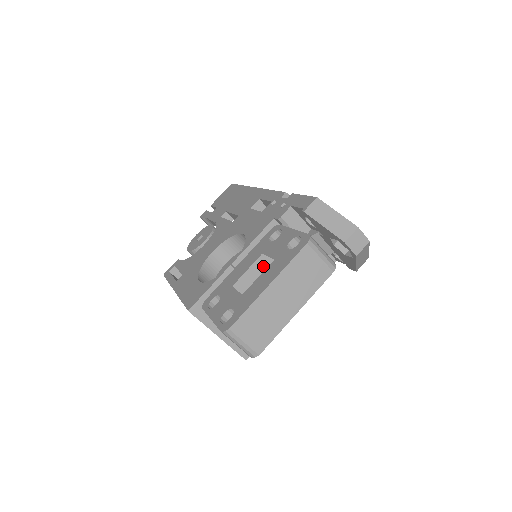
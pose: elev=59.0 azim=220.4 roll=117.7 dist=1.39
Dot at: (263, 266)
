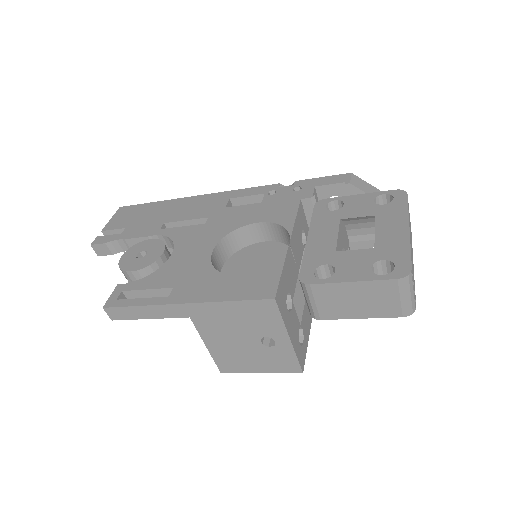
Dot at: (341, 234)
